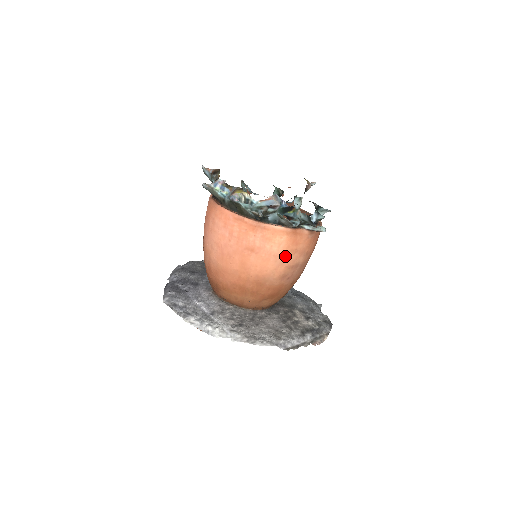
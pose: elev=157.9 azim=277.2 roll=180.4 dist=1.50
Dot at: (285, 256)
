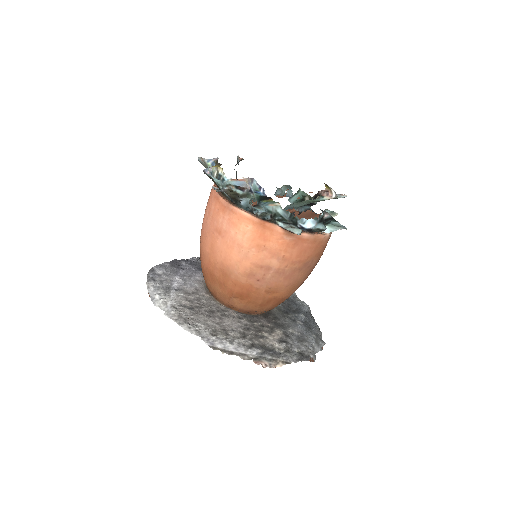
Dot at: (250, 249)
